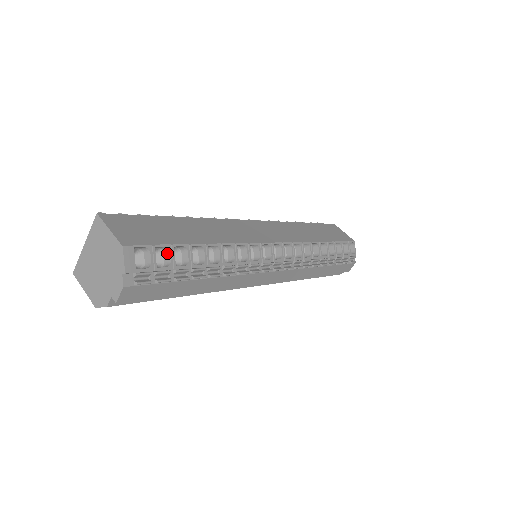
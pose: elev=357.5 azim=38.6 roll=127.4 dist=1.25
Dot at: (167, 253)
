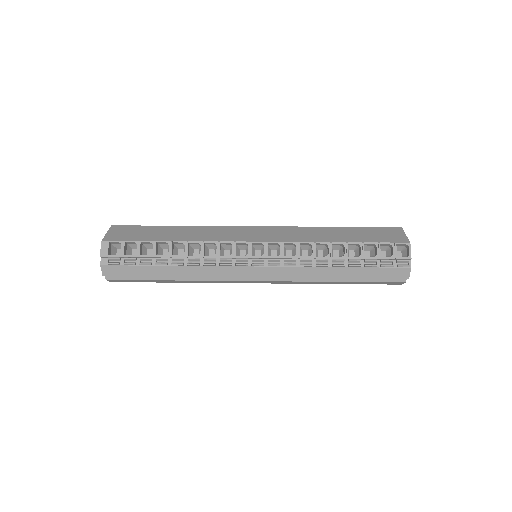
Dot at: (138, 247)
